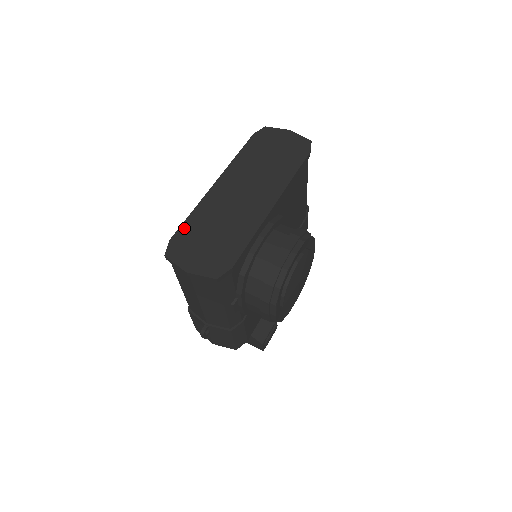
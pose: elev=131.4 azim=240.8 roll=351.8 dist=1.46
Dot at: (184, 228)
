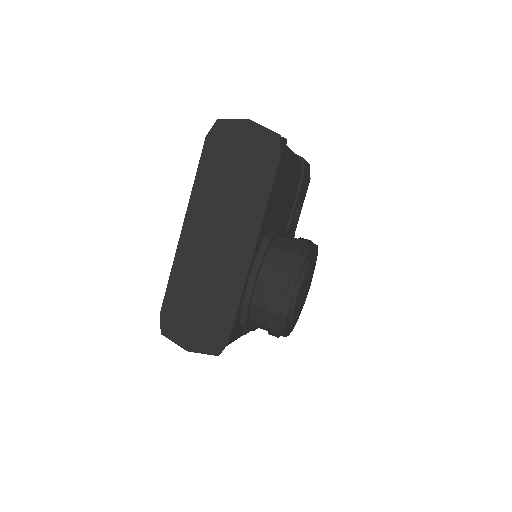
Dot at: (169, 297)
